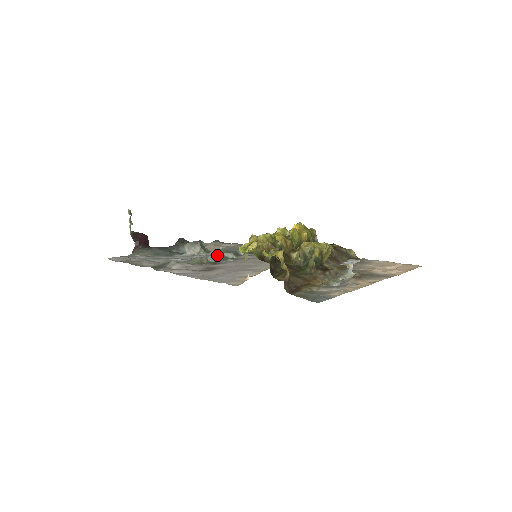
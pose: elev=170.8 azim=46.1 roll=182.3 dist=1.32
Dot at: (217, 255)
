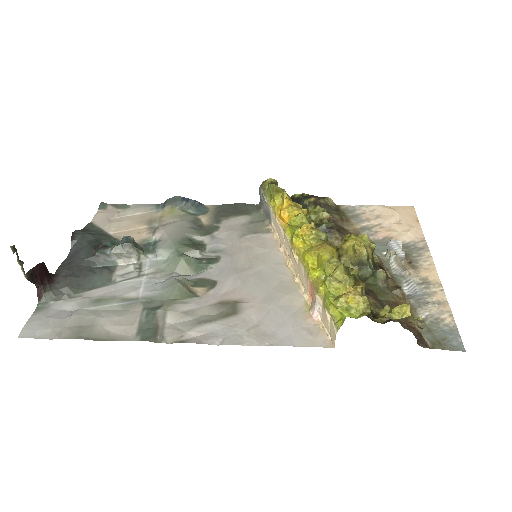
Dot at: (187, 263)
